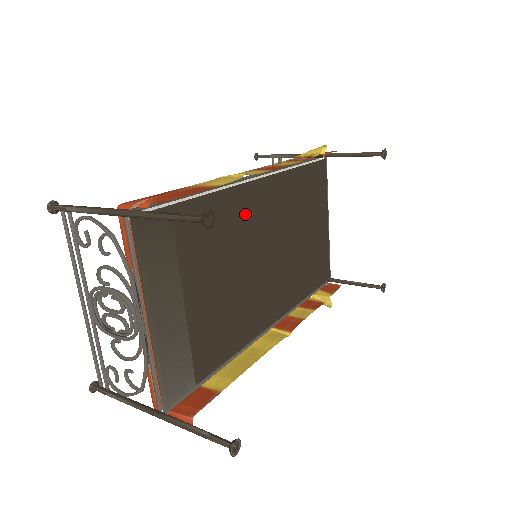
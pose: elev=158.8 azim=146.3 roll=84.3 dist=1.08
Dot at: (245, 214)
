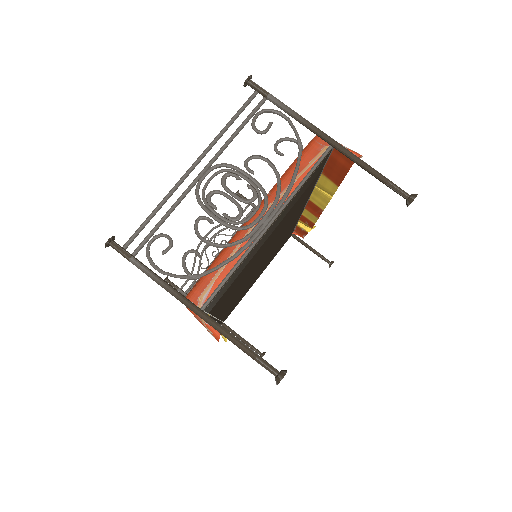
Dot at: (292, 220)
